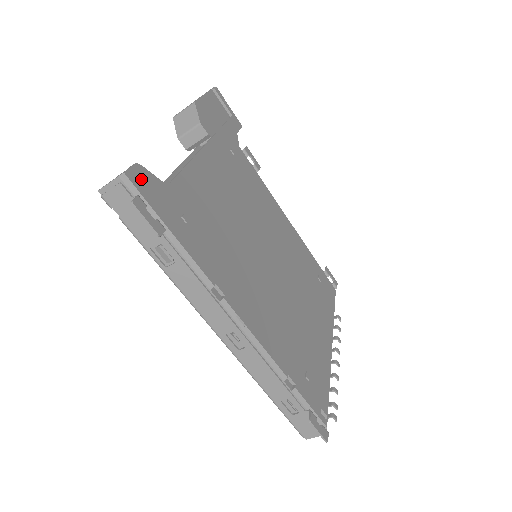
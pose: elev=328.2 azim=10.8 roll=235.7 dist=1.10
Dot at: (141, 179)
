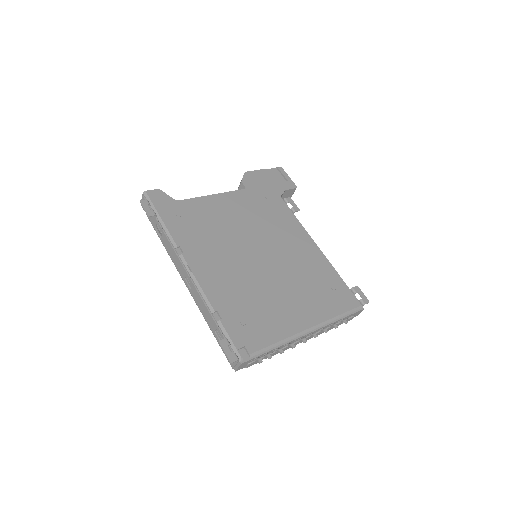
Dot at: (156, 195)
